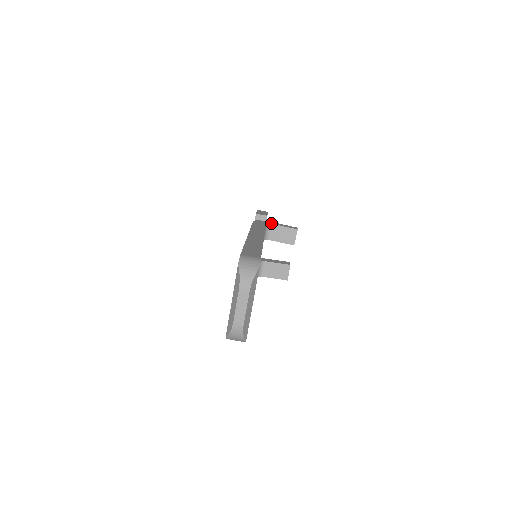
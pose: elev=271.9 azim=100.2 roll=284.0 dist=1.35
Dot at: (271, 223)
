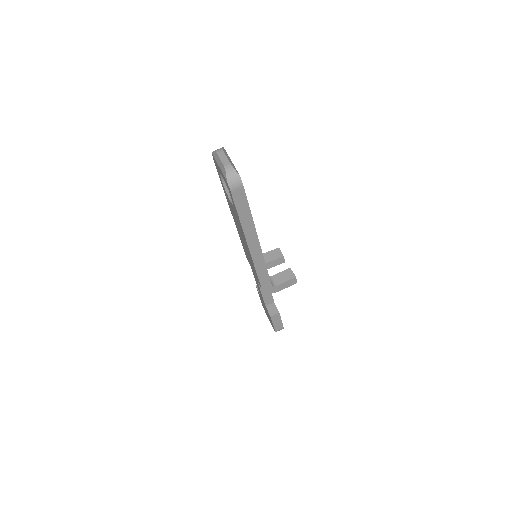
Dot at: occluded
